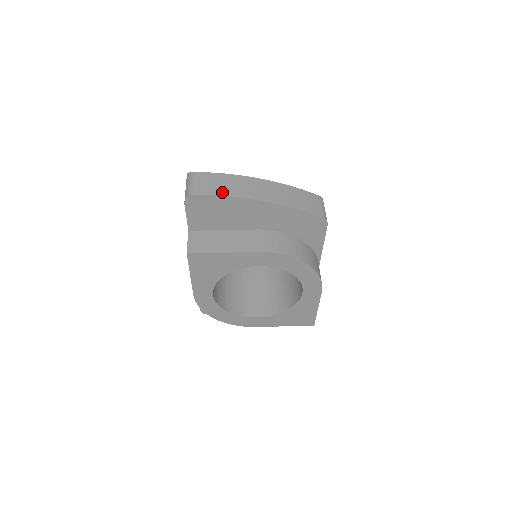
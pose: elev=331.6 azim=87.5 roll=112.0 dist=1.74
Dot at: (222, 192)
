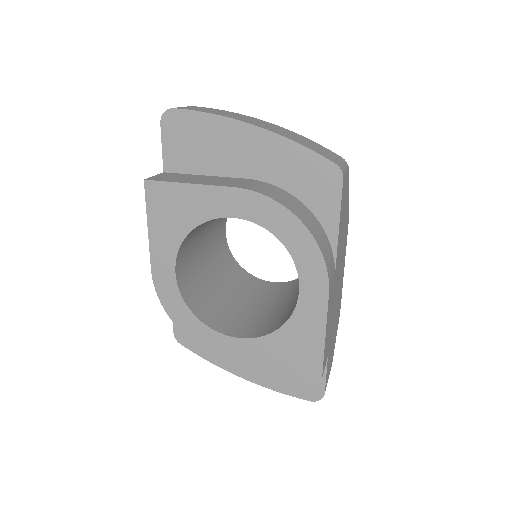
Dot at: (206, 111)
